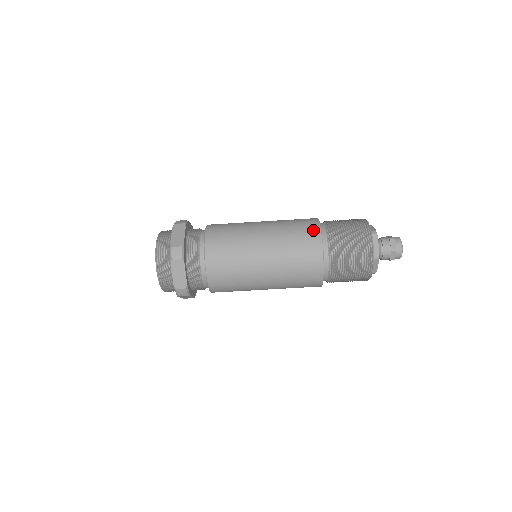
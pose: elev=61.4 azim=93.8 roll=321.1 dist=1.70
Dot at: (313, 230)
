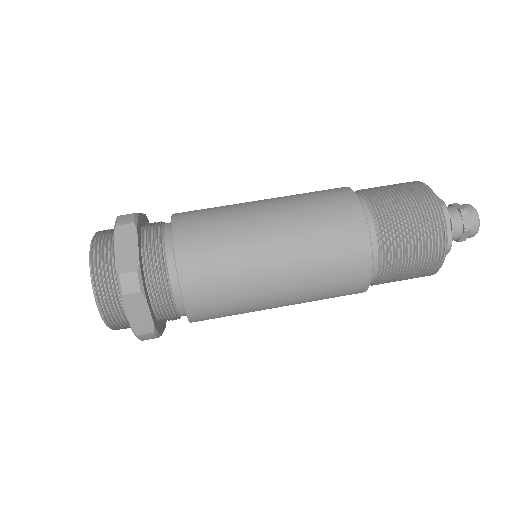
Dot at: occluded
